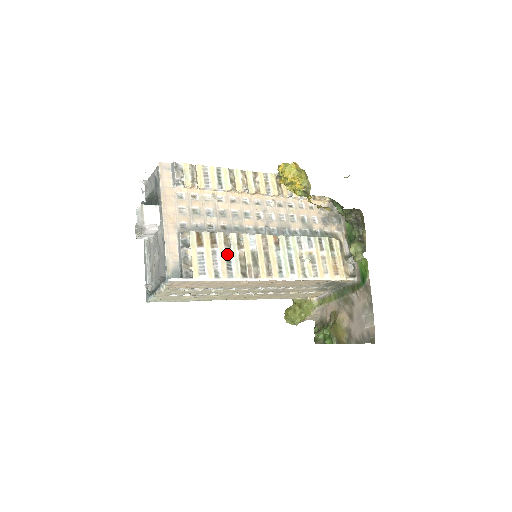
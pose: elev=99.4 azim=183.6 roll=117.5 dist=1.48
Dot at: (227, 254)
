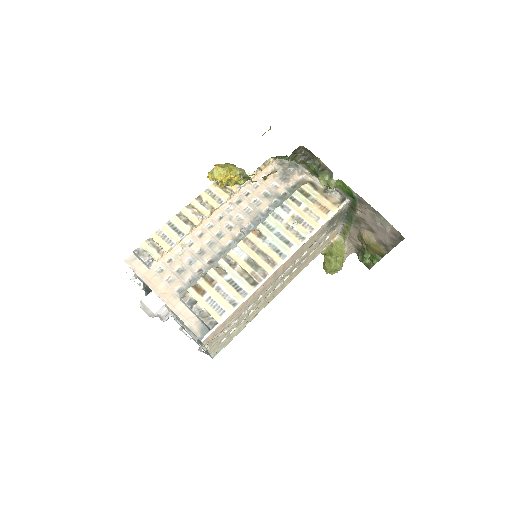
Dot at: (228, 281)
